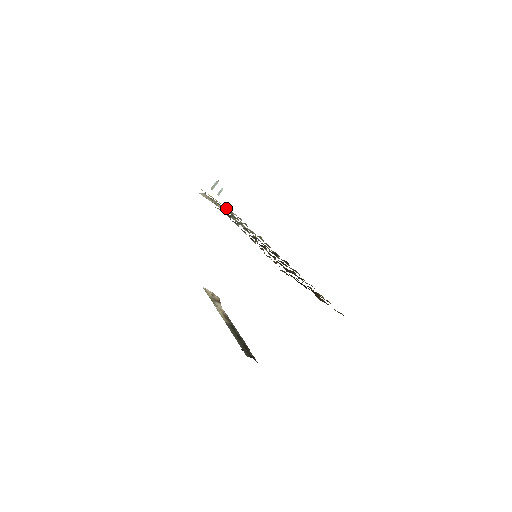
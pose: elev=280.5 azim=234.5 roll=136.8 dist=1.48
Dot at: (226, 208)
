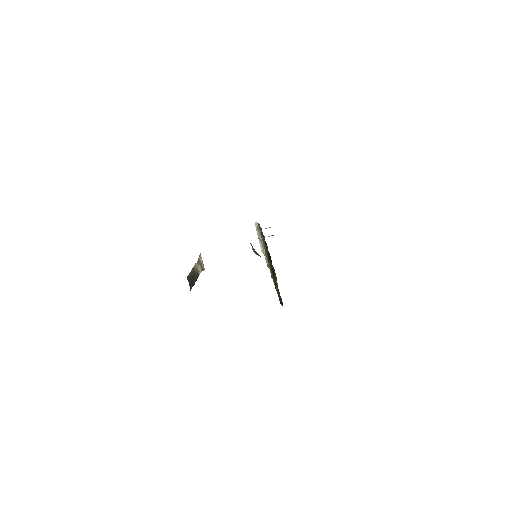
Dot at: occluded
